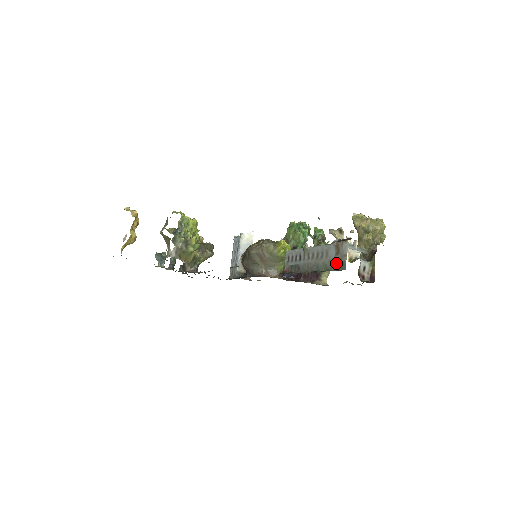
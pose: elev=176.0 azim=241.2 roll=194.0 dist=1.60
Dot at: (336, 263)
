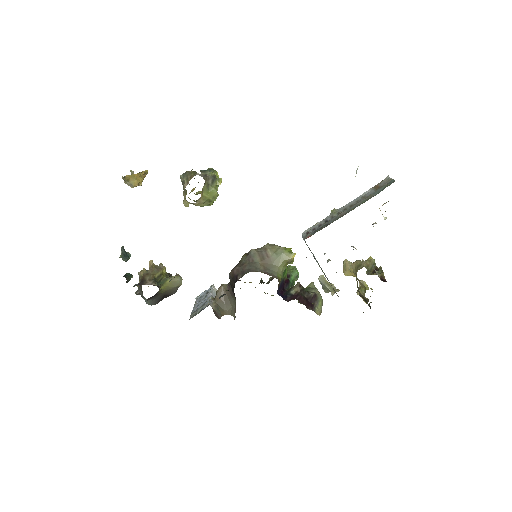
Dot at: (380, 190)
